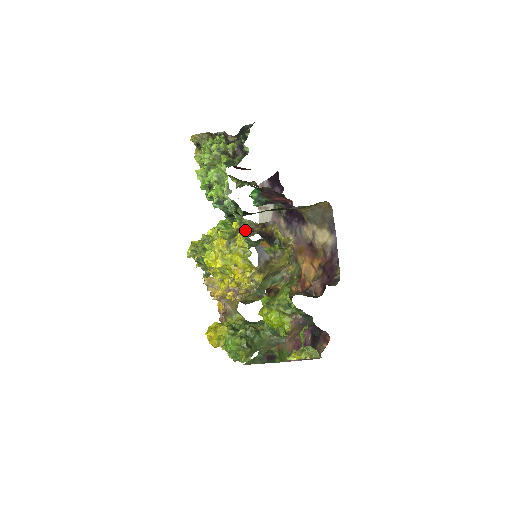
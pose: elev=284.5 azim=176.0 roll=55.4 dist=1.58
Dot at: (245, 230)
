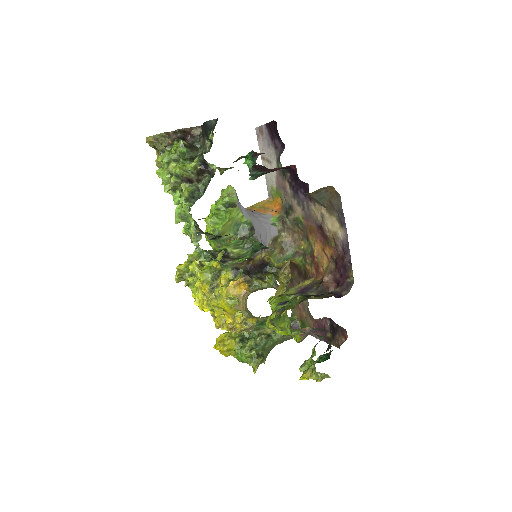
Dot at: (228, 270)
